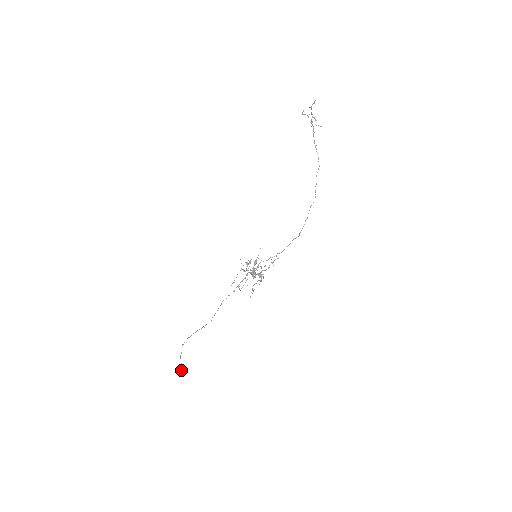
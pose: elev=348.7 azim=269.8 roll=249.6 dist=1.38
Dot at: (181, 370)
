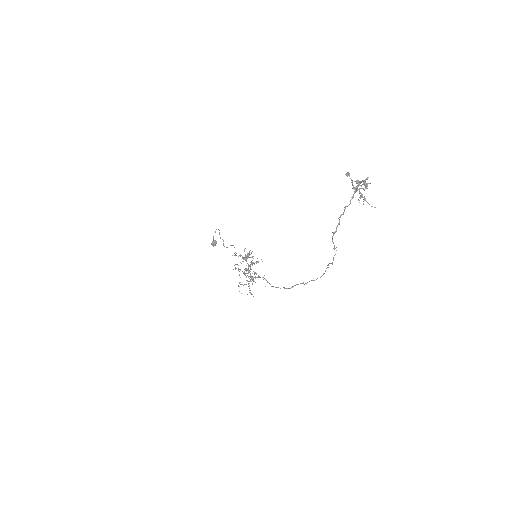
Dot at: (212, 245)
